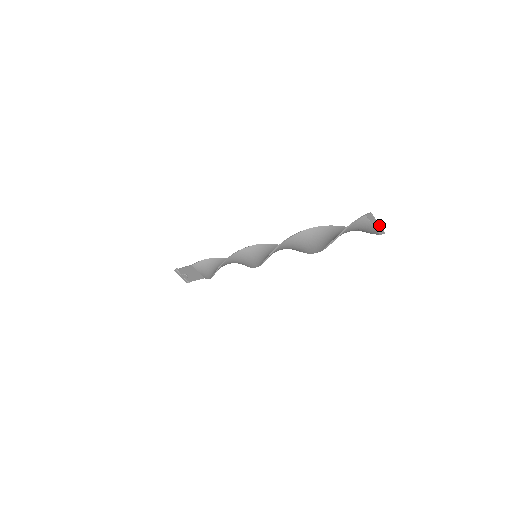
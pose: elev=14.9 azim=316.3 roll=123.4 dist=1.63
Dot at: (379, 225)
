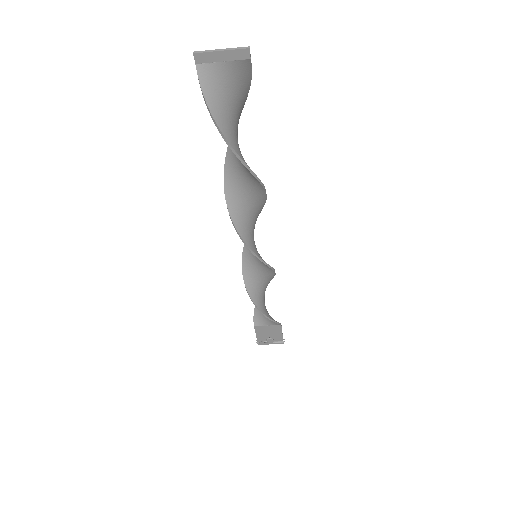
Dot at: (226, 50)
